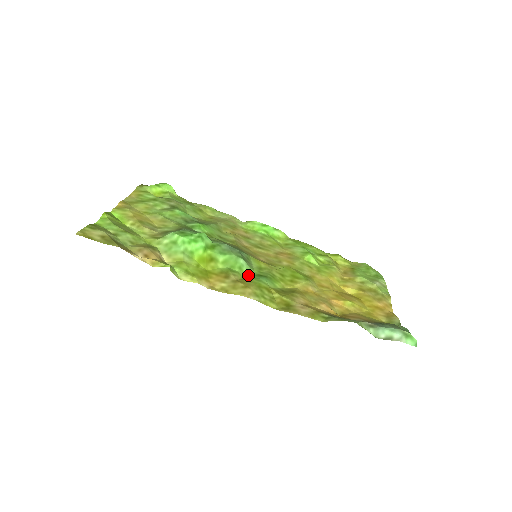
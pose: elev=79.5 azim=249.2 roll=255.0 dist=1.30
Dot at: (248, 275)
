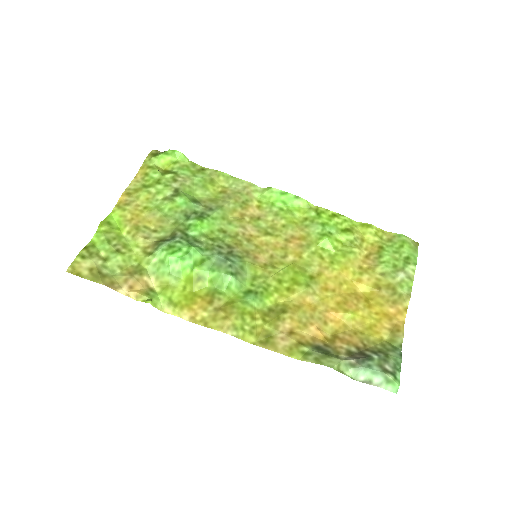
Dot at: (236, 293)
